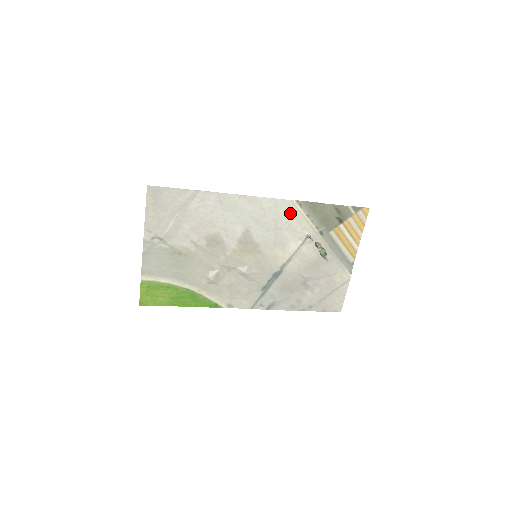
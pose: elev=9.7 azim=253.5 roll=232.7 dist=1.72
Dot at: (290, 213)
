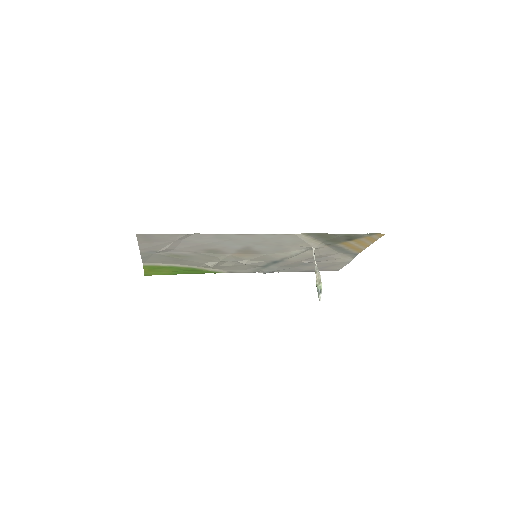
Dot at: (294, 239)
